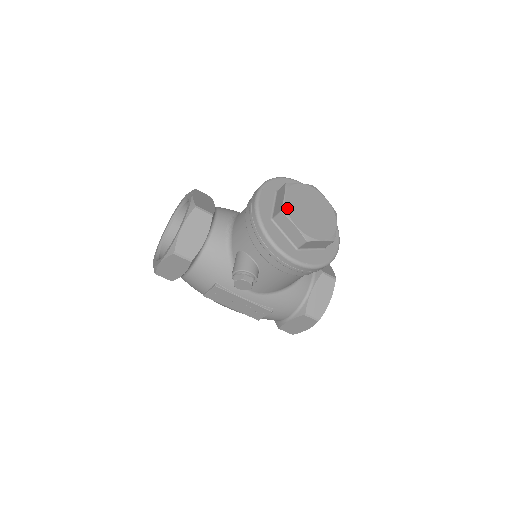
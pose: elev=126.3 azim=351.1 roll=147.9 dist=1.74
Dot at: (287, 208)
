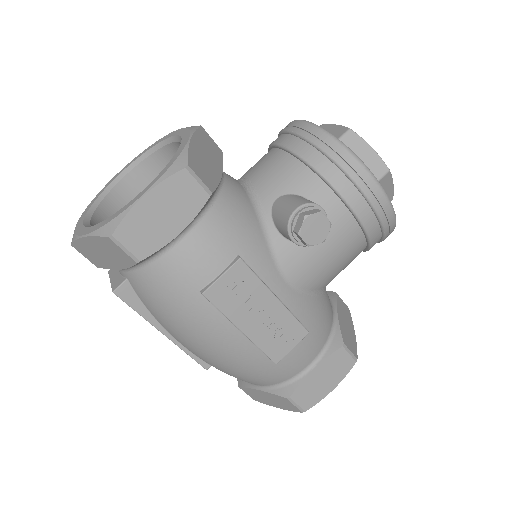
Dot at: occluded
